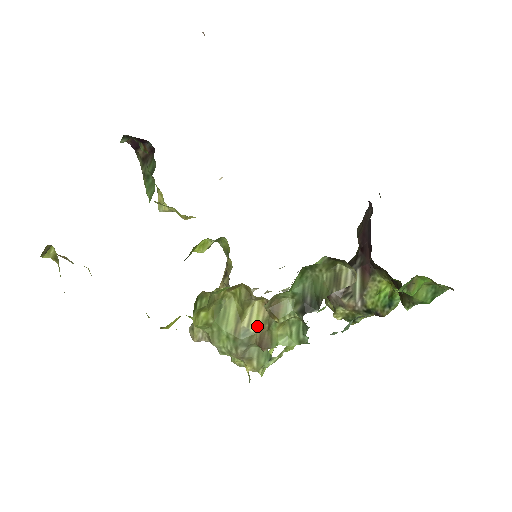
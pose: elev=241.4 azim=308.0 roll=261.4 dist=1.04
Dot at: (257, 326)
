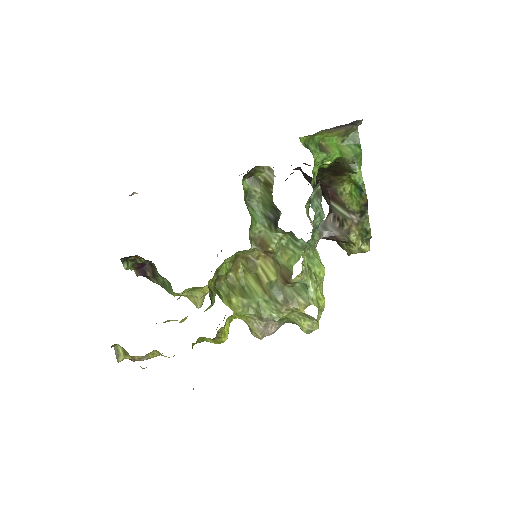
Dot at: (274, 274)
